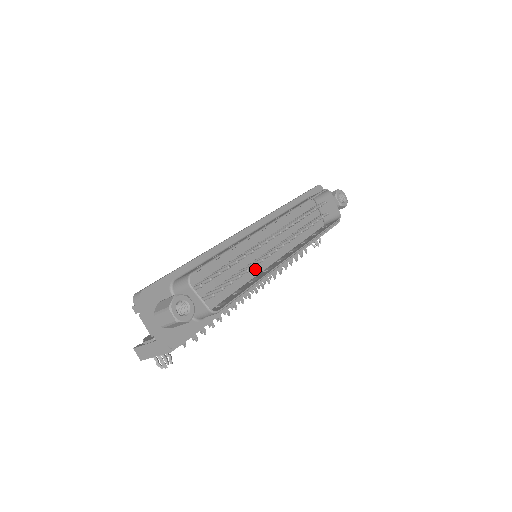
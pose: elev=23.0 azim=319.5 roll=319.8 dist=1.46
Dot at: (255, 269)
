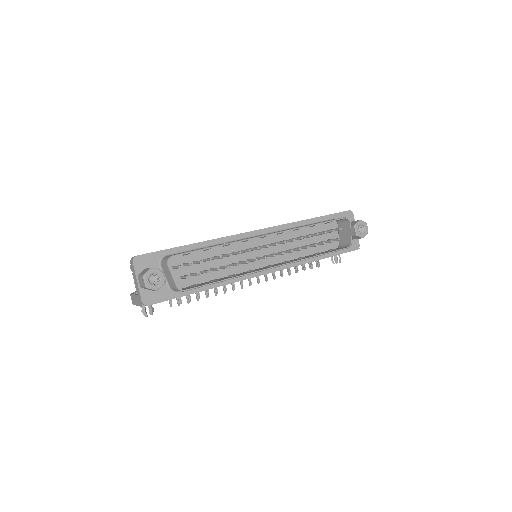
Dot at: (245, 267)
